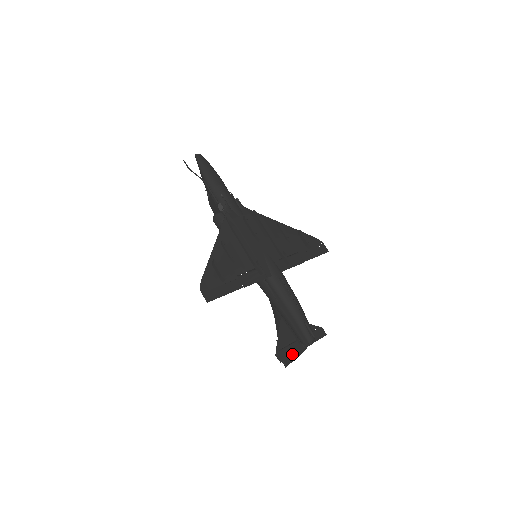
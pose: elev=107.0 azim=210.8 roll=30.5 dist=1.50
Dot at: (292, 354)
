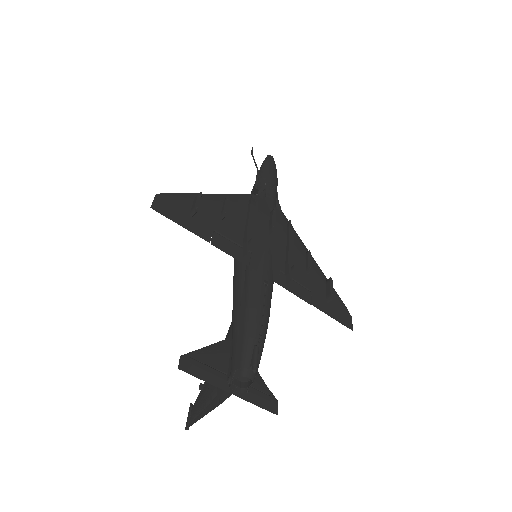
Dot at: (205, 379)
